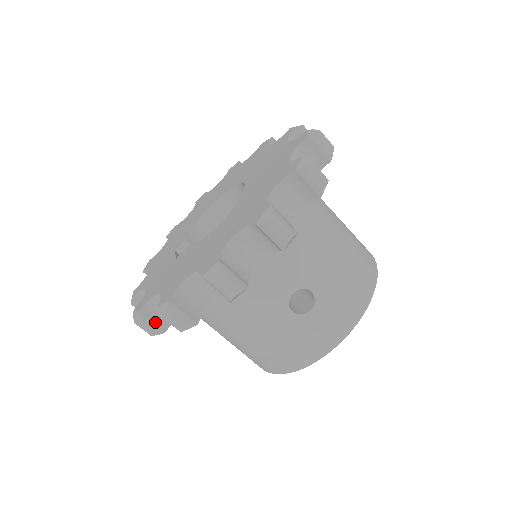
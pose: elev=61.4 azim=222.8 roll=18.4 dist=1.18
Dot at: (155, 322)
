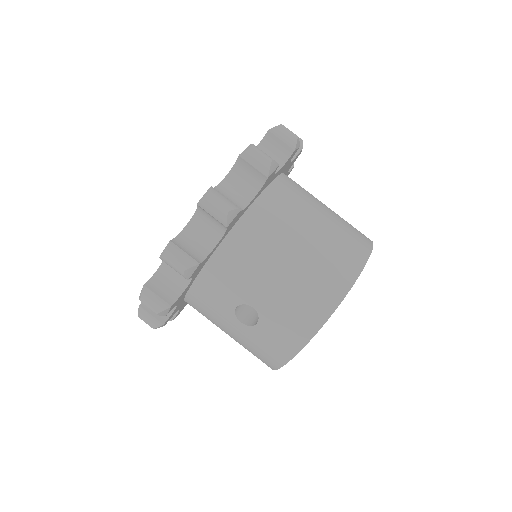
Dot at: occluded
